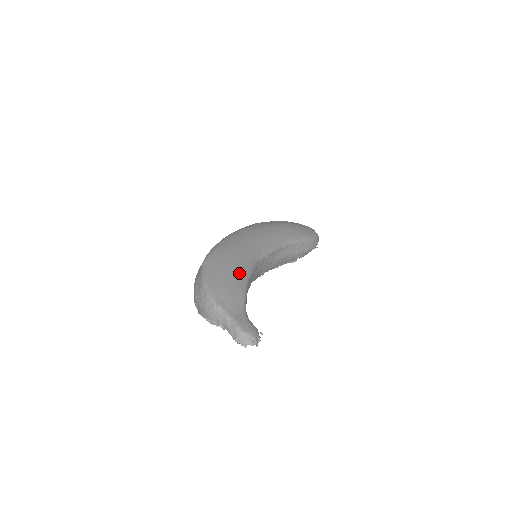
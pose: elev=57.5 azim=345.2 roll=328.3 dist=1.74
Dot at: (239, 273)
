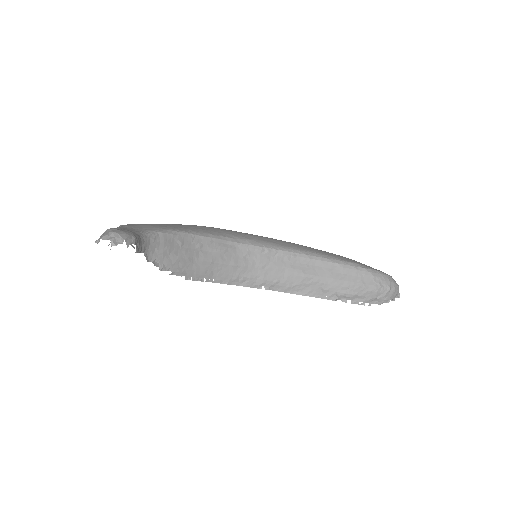
Dot at: (188, 227)
